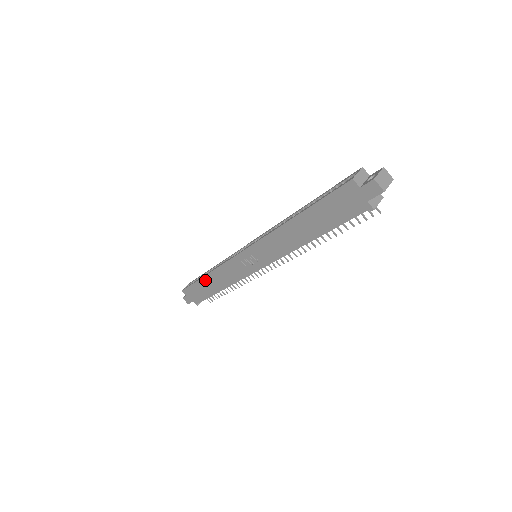
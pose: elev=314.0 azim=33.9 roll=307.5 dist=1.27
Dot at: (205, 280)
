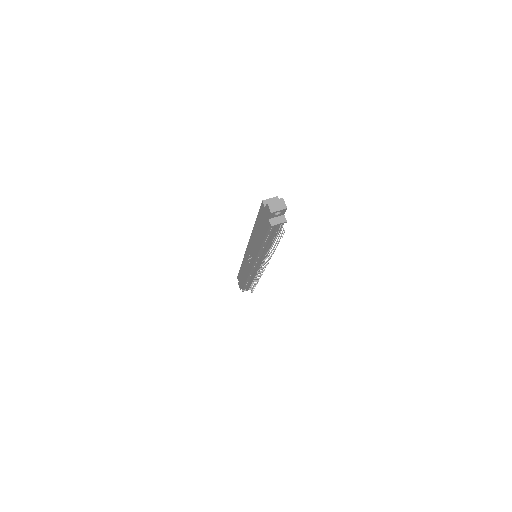
Dot at: (241, 270)
